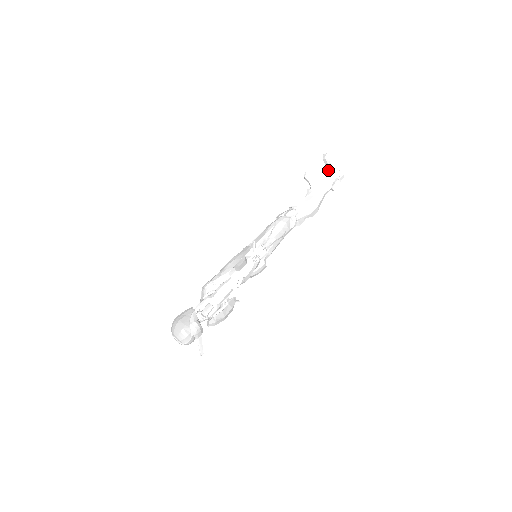
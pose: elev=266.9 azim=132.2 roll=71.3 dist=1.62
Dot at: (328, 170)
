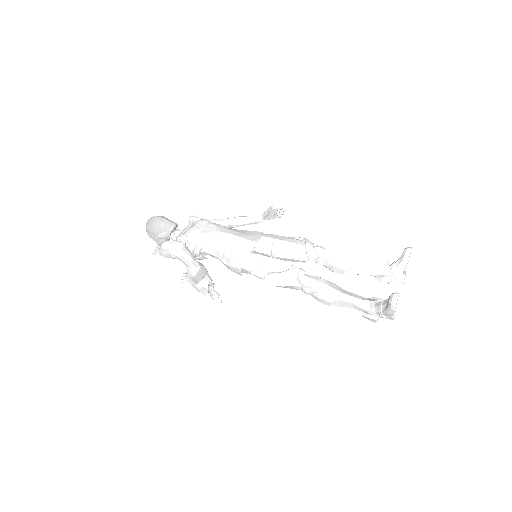
Dot at: (383, 303)
